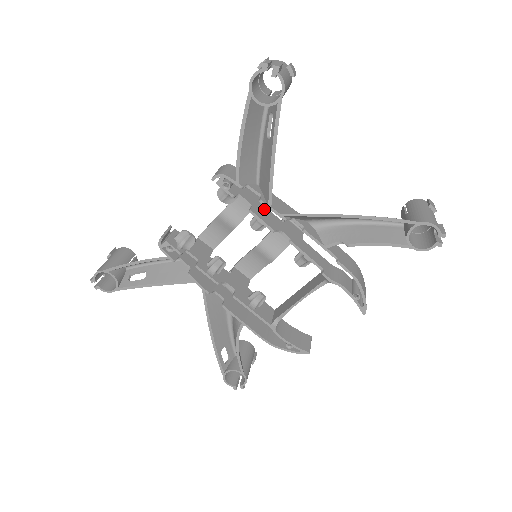
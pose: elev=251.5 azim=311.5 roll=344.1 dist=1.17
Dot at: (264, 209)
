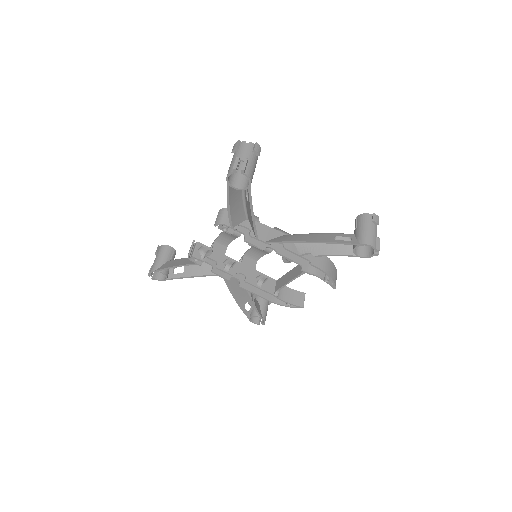
Dot at: occluded
